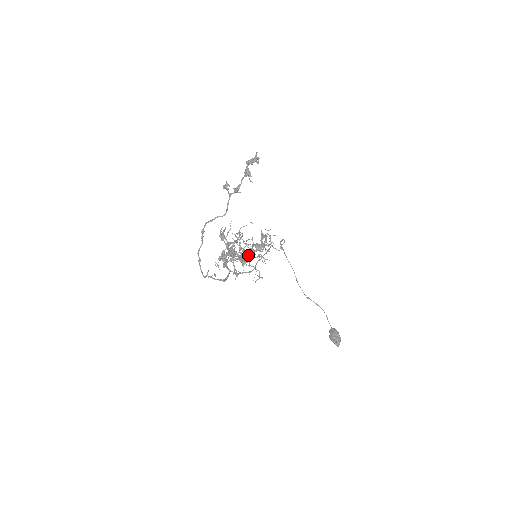
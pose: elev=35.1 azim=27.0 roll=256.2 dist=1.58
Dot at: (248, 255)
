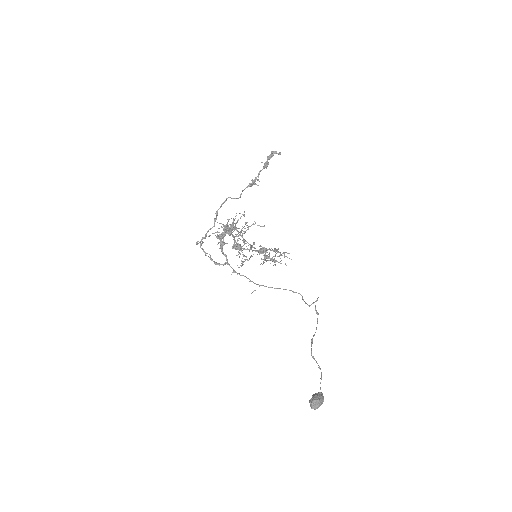
Dot at: (232, 223)
